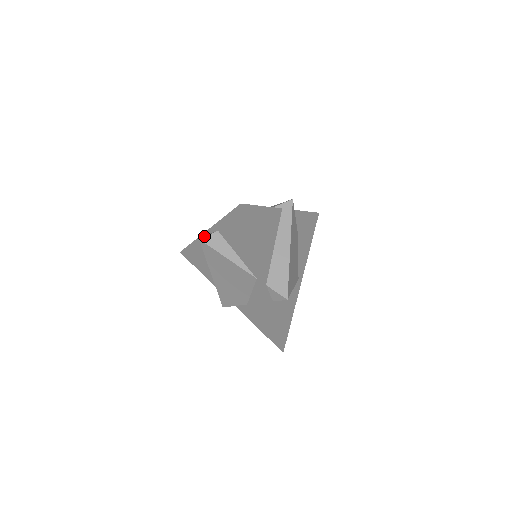
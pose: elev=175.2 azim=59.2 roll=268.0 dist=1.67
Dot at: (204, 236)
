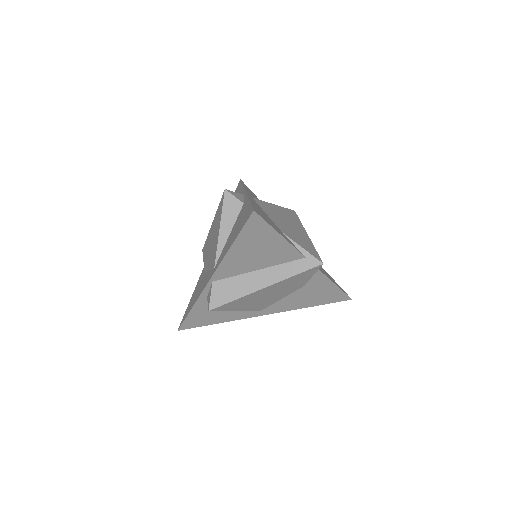
Dot at: (231, 192)
